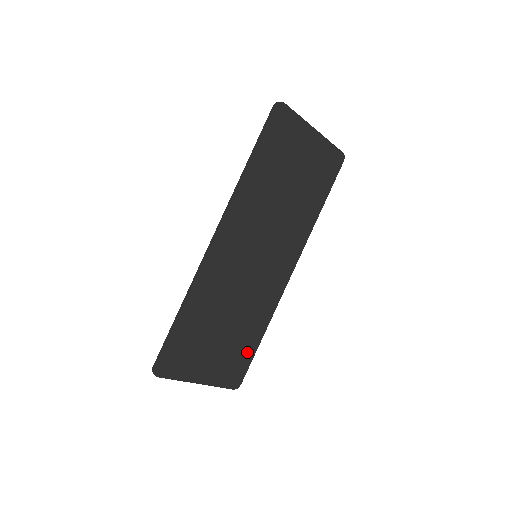
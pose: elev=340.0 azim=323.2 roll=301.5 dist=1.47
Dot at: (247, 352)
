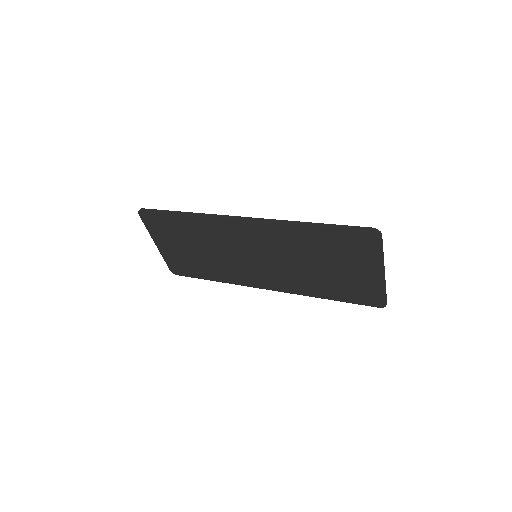
Dot at: (196, 272)
